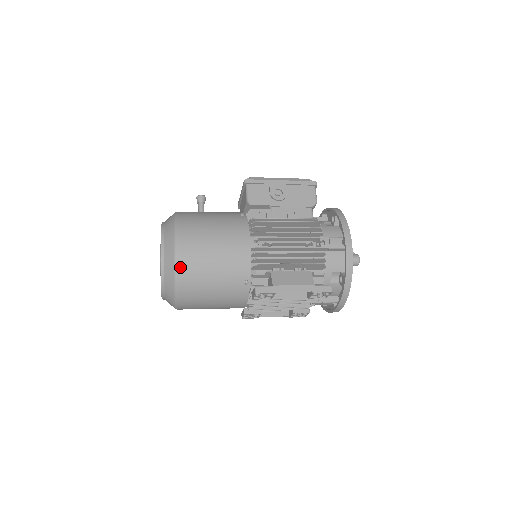
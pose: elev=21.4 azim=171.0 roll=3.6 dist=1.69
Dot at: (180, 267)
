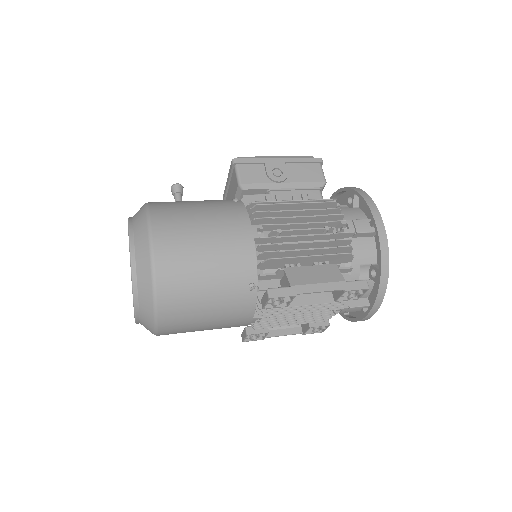
Dot at: (160, 271)
